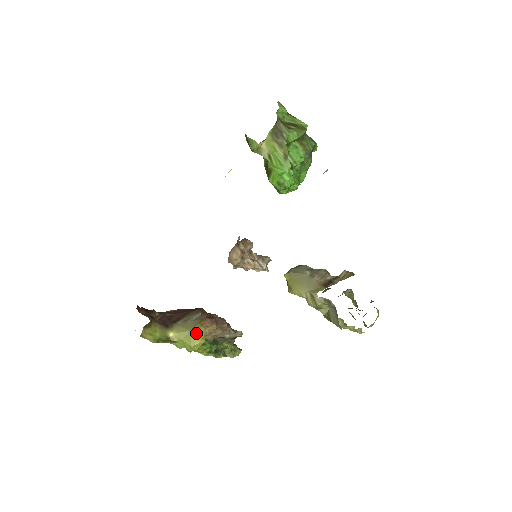
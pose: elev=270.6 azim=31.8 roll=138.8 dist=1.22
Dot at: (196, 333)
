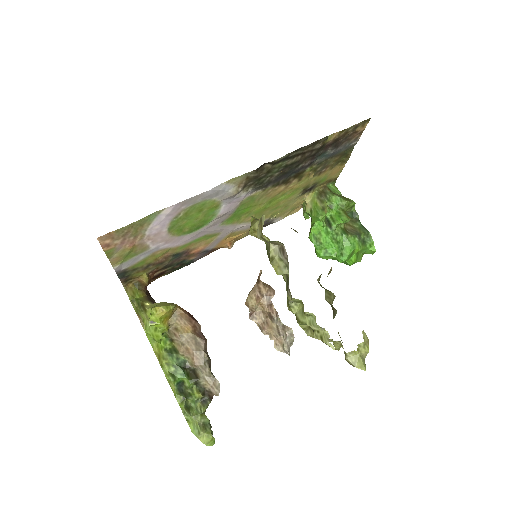
Dot at: (166, 303)
